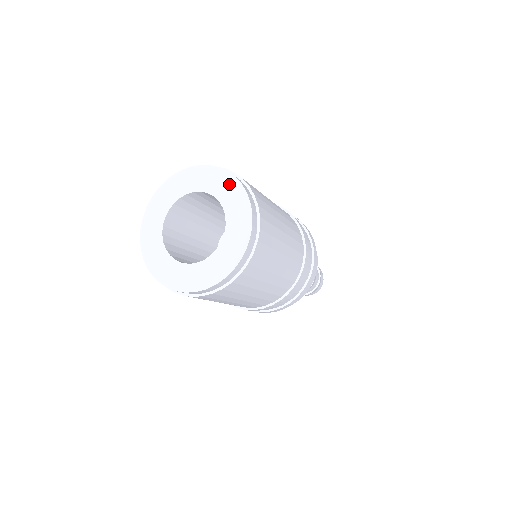
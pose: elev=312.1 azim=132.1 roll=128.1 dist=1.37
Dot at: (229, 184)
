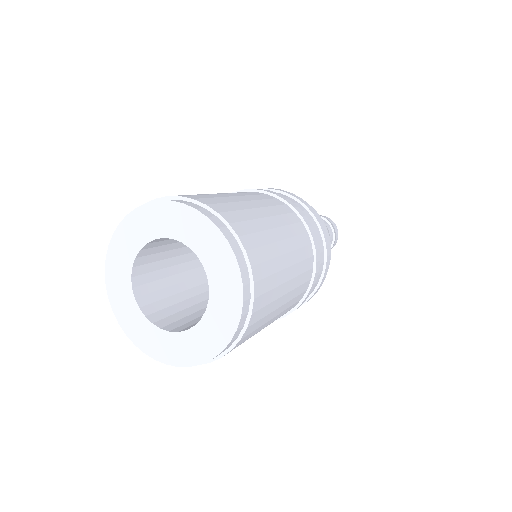
Dot at: (181, 216)
